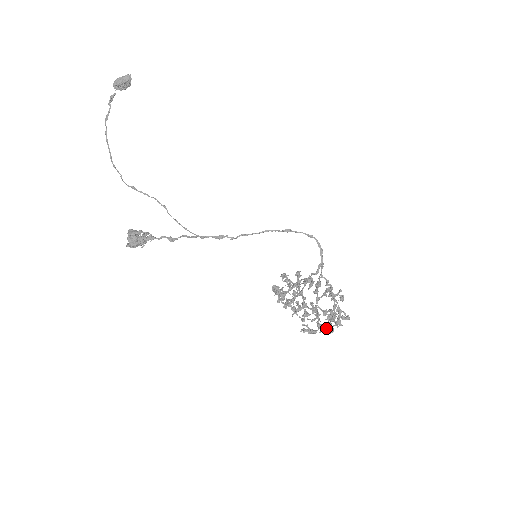
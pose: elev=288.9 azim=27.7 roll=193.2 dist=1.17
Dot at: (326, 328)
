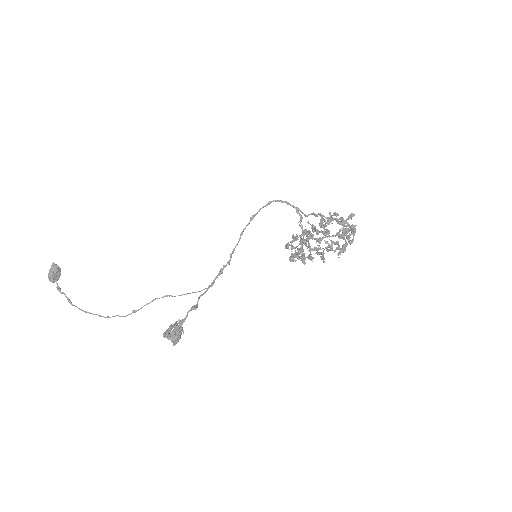
Dot at: (349, 235)
